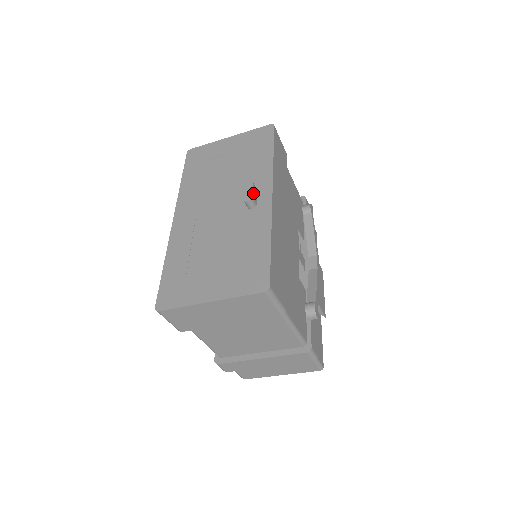
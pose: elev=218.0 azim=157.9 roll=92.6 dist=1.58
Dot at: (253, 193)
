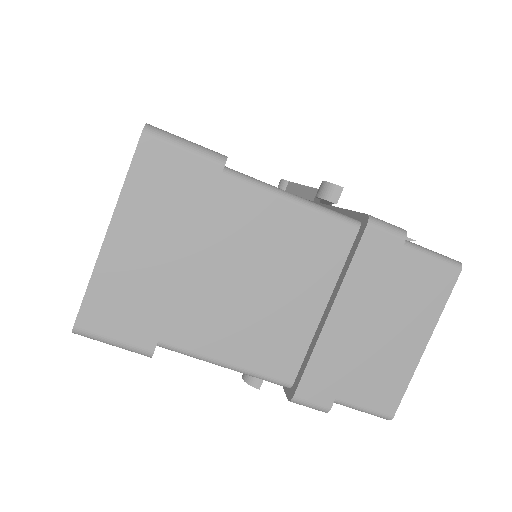
Dot at: occluded
